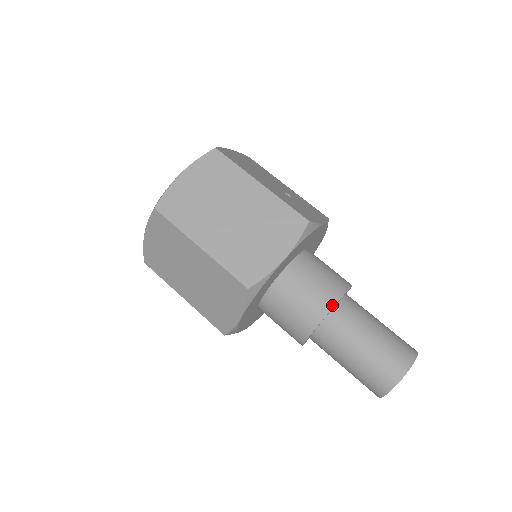
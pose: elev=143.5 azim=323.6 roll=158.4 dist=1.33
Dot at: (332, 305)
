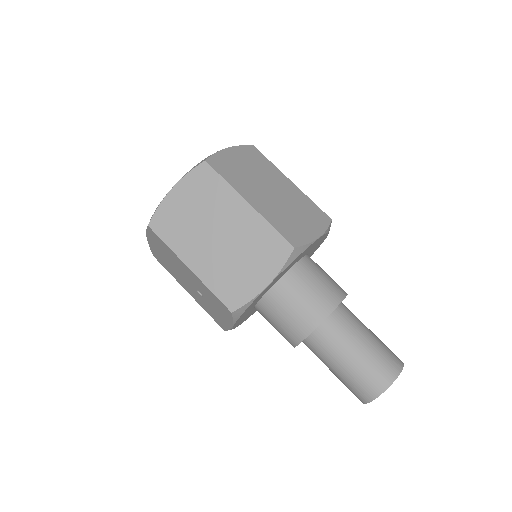
Dot at: (343, 297)
